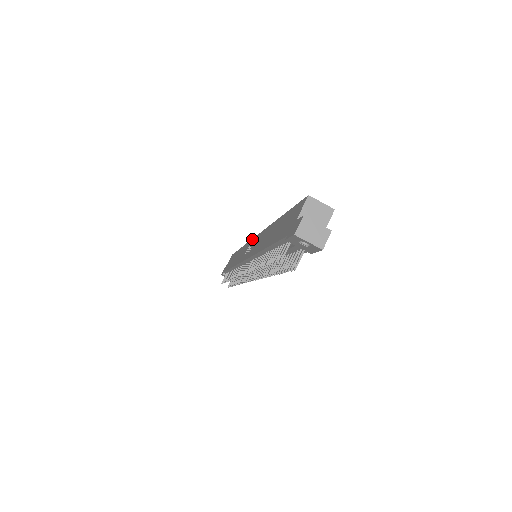
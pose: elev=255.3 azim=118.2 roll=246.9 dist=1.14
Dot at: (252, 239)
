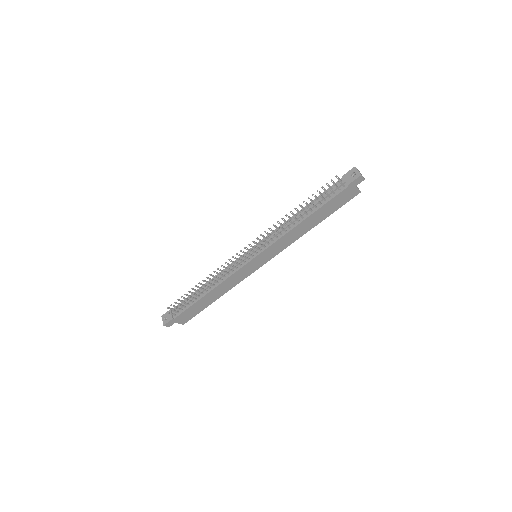
Dot at: occluded
